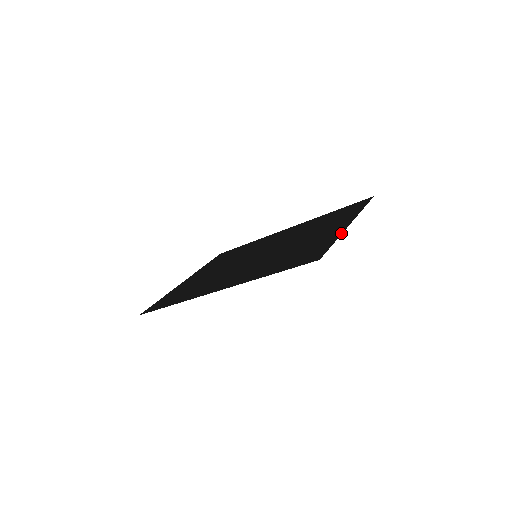
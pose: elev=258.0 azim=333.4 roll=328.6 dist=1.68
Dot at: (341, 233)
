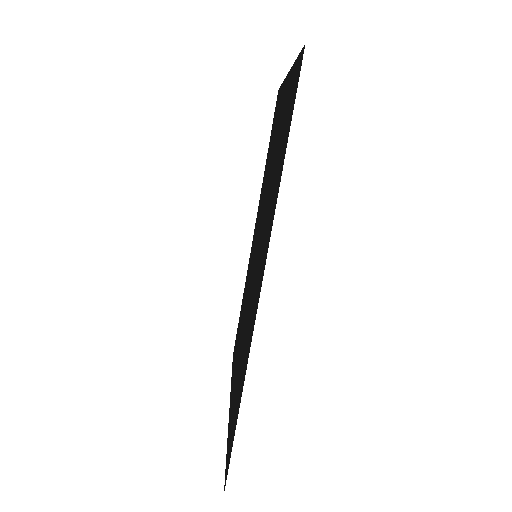
Dot at: (291, 68)
